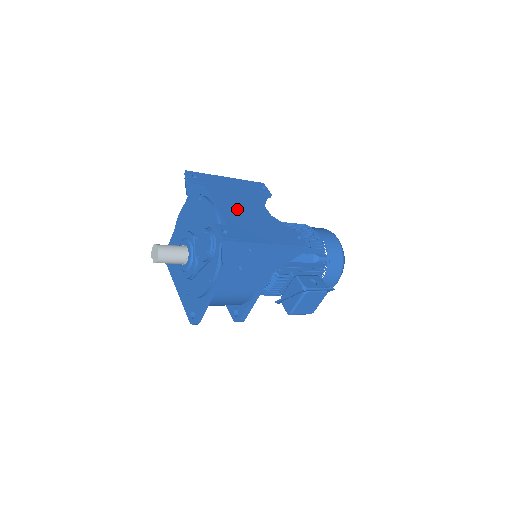
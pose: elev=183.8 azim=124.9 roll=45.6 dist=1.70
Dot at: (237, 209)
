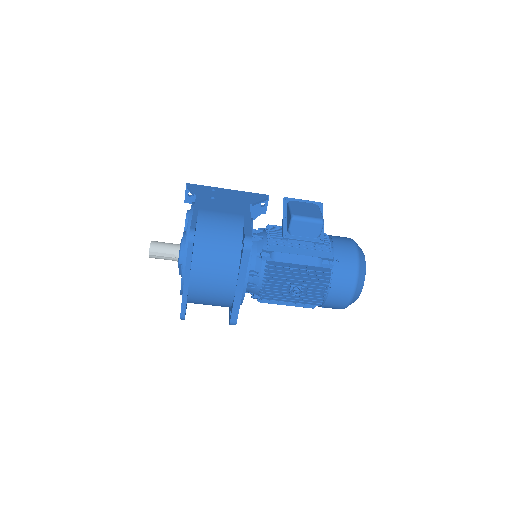
Dot at: occluded
